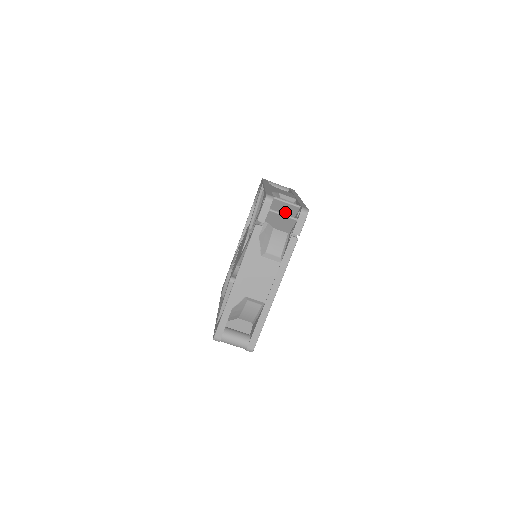
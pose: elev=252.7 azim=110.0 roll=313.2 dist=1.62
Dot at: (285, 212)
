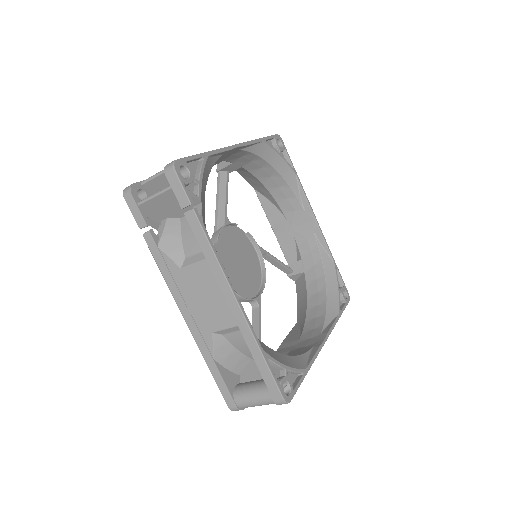
Dot at: occluded
